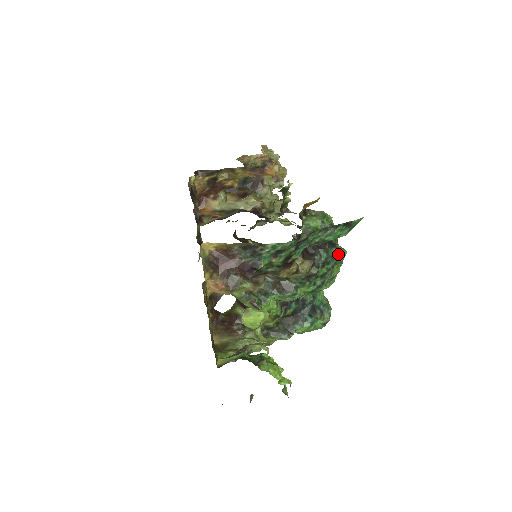
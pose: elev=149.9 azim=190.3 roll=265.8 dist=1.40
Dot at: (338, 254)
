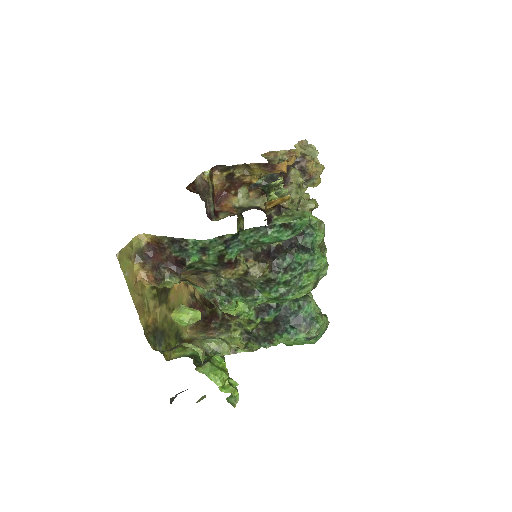
Dot at: (311, 261)
